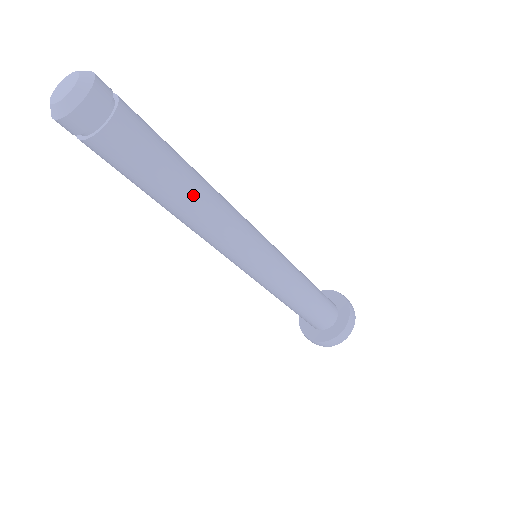
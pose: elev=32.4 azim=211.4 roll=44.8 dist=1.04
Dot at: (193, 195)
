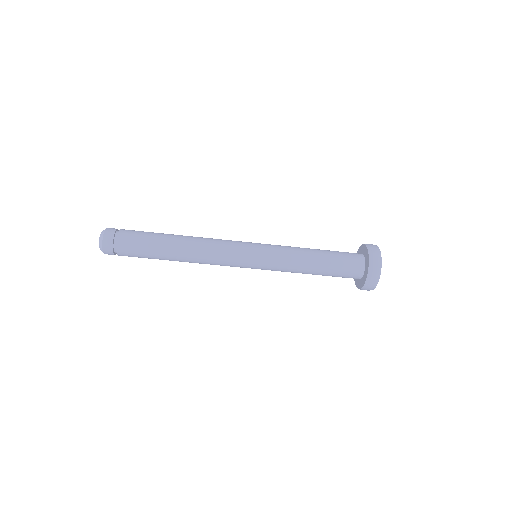
Dot at: (176, 257)
